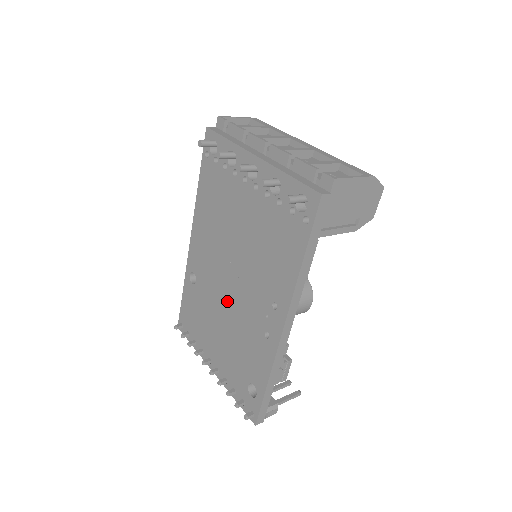
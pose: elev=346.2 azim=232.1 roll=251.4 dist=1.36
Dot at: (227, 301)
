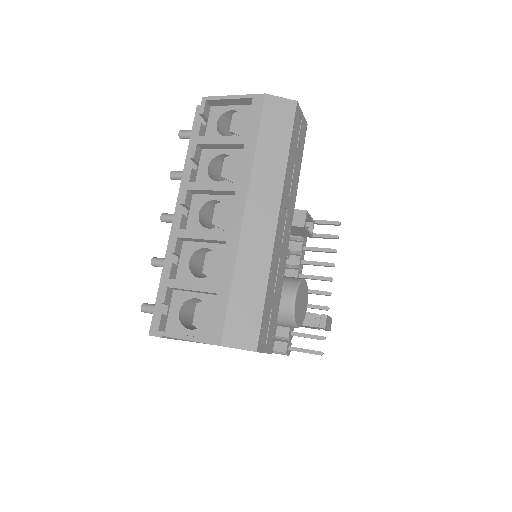
Dot at: occluded
